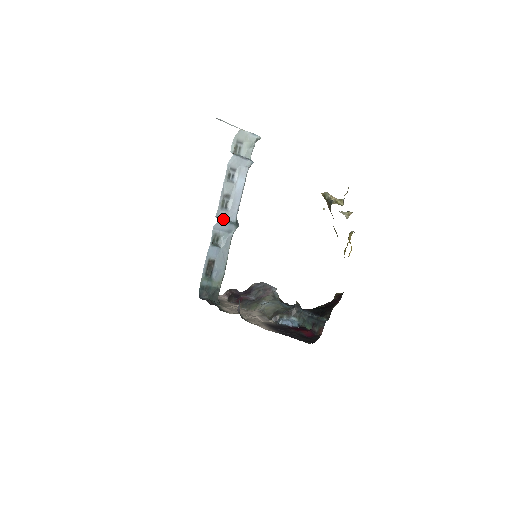
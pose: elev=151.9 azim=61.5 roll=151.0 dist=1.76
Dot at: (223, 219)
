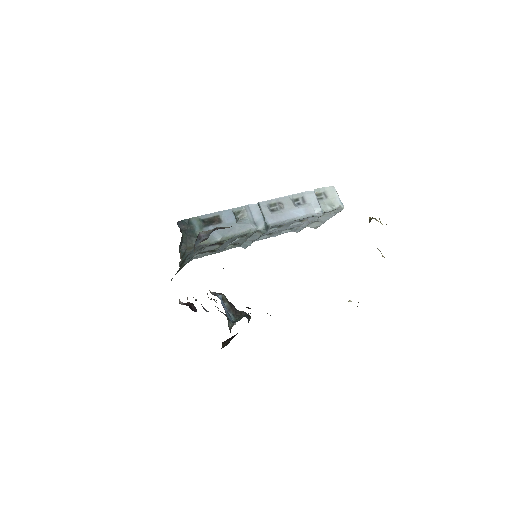
Dot at: (261, 211)
